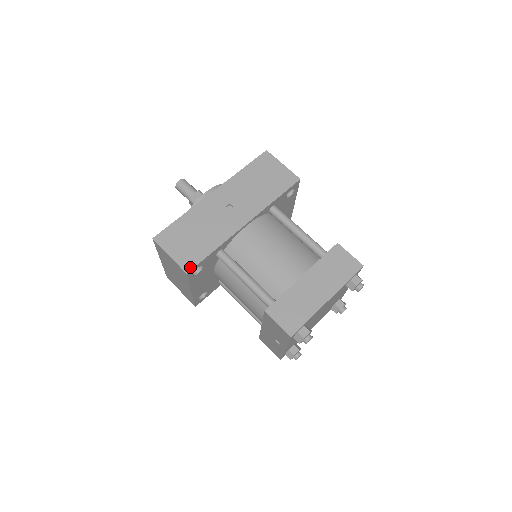
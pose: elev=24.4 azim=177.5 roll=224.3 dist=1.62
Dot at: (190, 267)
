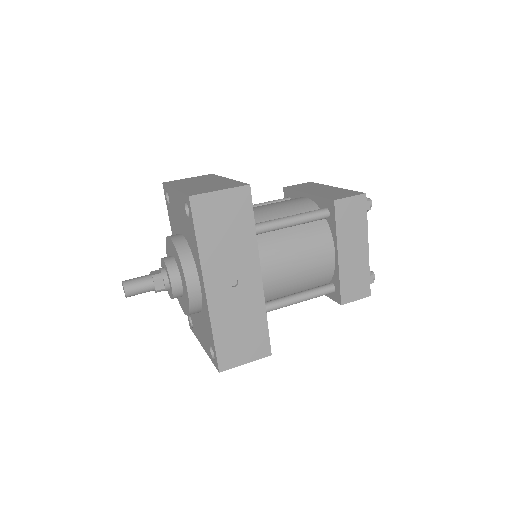
Dot at: (268, 350)
